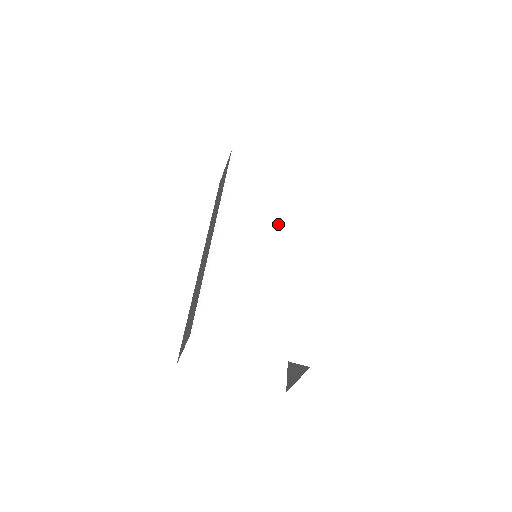
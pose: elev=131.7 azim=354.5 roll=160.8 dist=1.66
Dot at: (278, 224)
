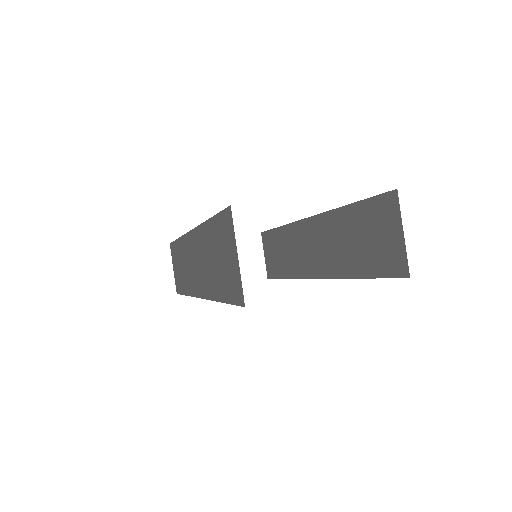
Dot at: occluded
